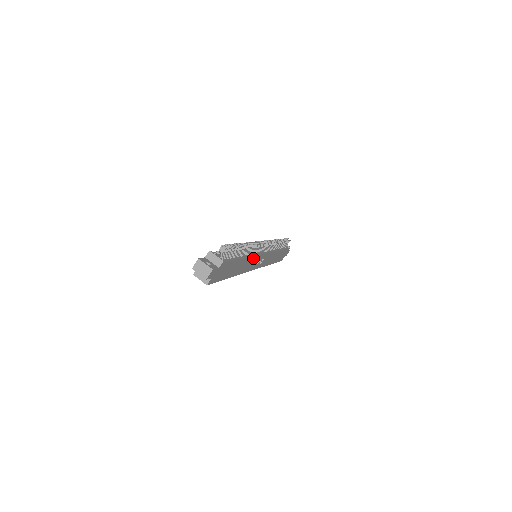
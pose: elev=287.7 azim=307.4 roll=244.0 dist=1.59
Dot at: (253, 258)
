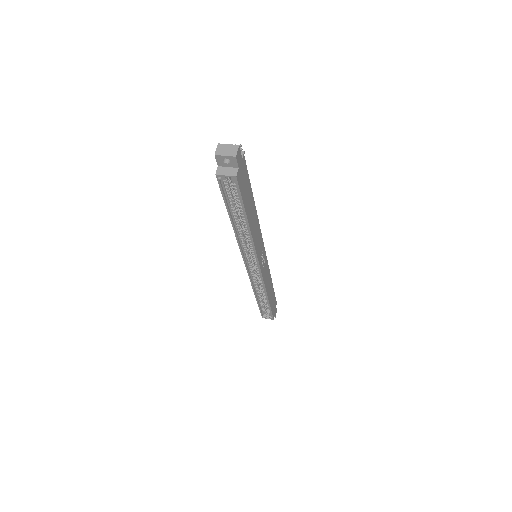
Dot at: (259, 230)
